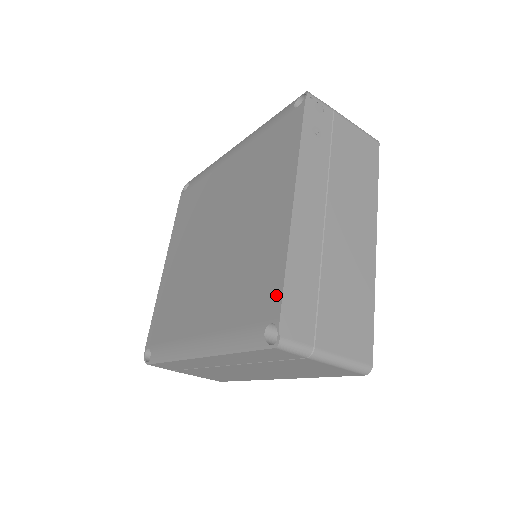
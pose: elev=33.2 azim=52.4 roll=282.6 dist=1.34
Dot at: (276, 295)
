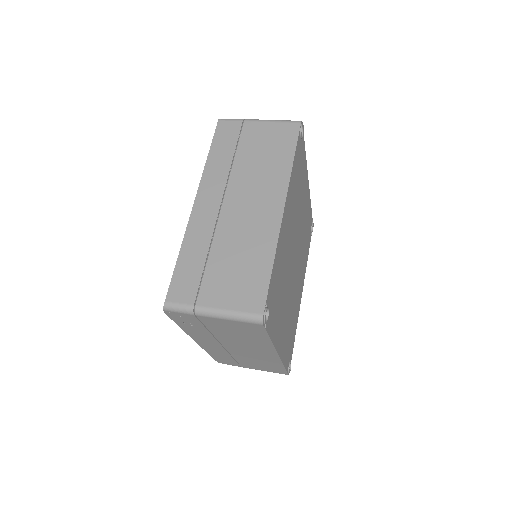
Dot at: occluded
